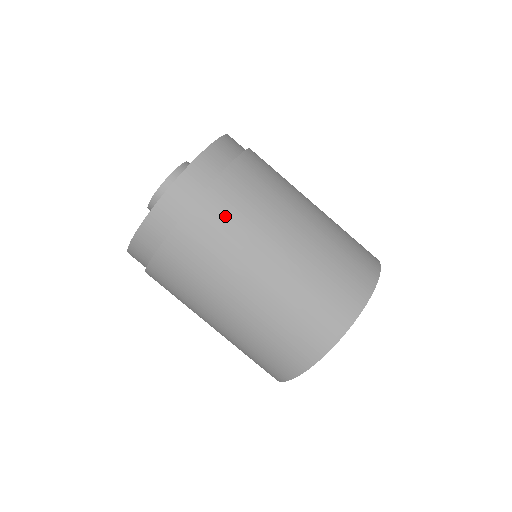
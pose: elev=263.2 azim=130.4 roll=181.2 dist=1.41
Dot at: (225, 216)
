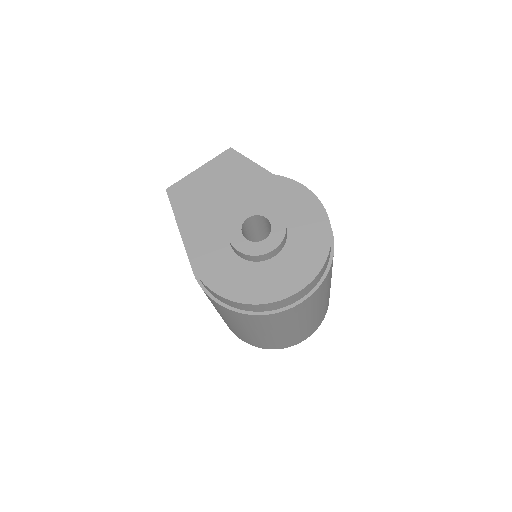
Dot at: (319, 295)
